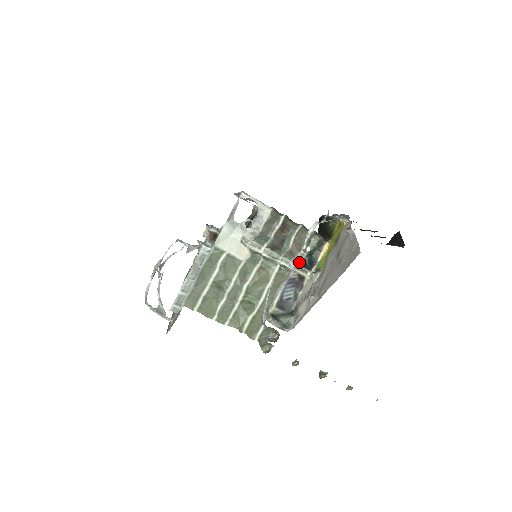
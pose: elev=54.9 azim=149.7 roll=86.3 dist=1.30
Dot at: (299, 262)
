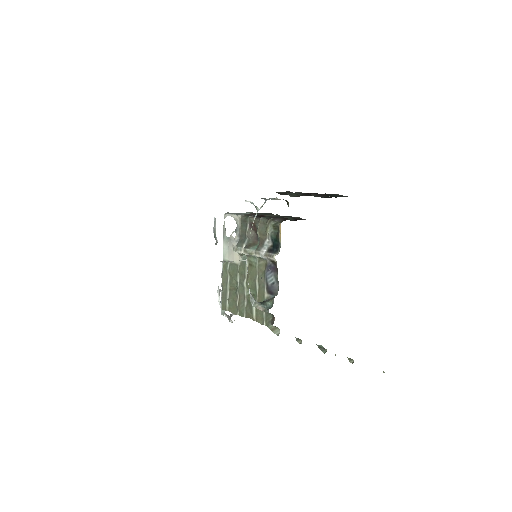
Dot at: (268, 250)
